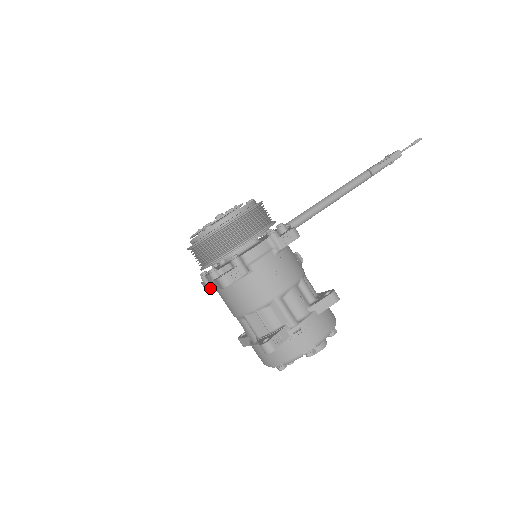
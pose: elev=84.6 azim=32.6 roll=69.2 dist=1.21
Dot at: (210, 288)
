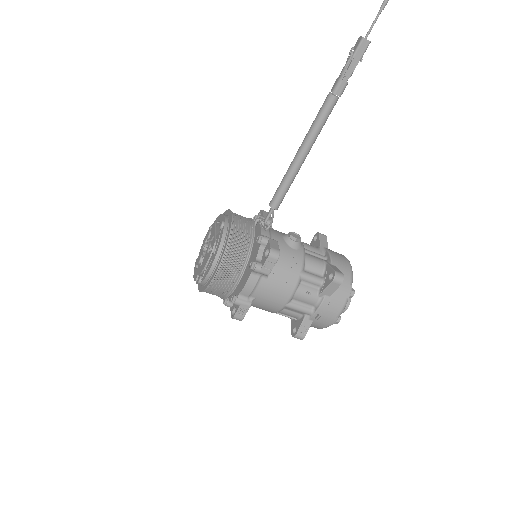
Dot at: occluded
